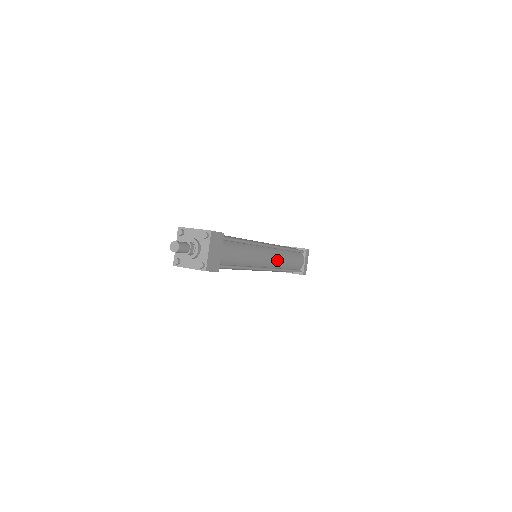
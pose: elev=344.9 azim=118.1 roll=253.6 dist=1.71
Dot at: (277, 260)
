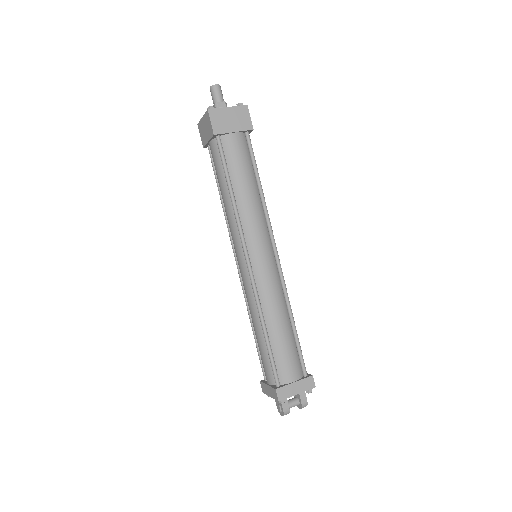
Dot at: (268, 282)
